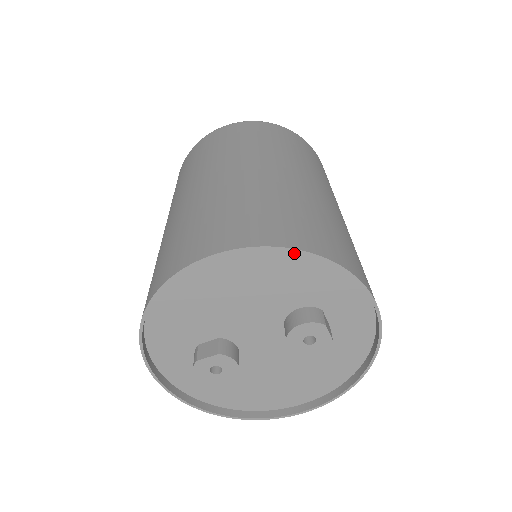
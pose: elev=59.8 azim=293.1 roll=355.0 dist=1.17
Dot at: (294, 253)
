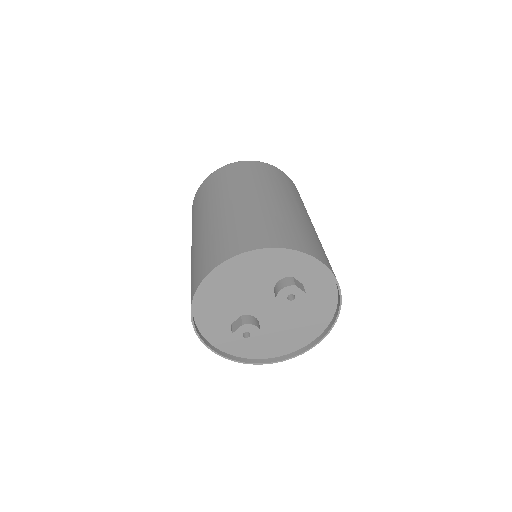
Dot at: (258, 251)
